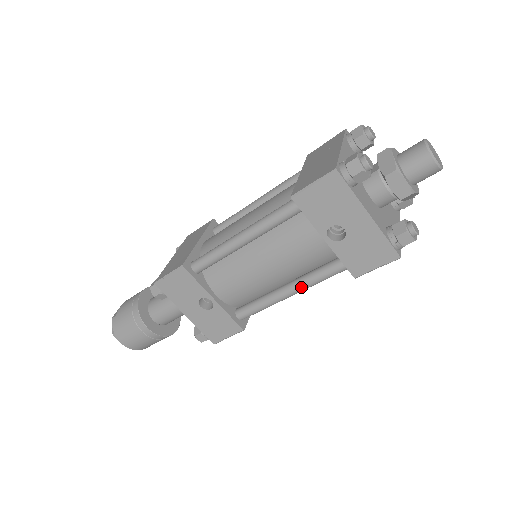
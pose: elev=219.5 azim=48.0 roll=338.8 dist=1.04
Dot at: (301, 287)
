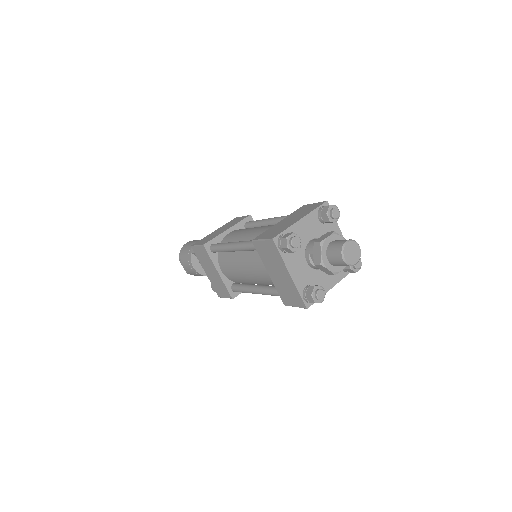
Dot at: occluded
